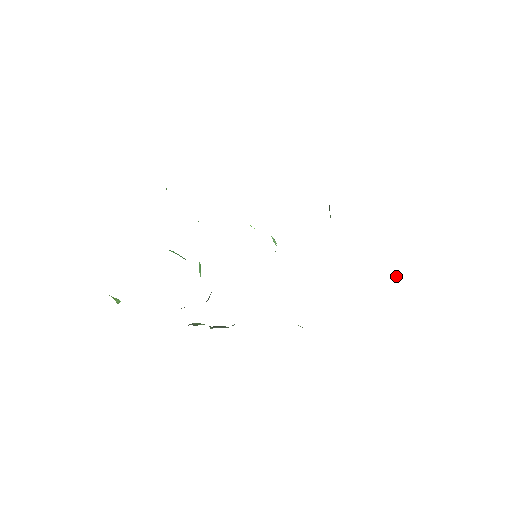
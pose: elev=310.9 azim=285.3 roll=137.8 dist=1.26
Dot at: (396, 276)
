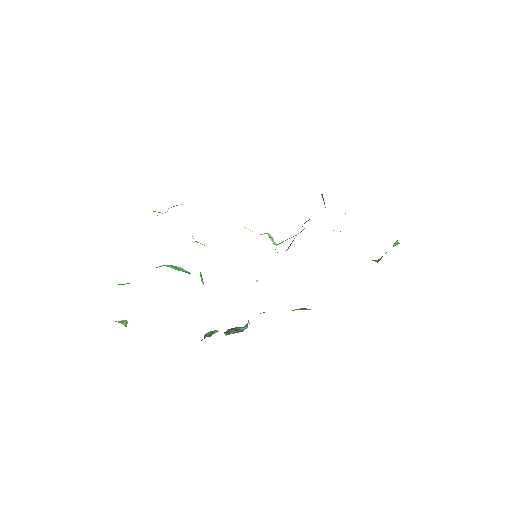
Dot at: (394, 245)
